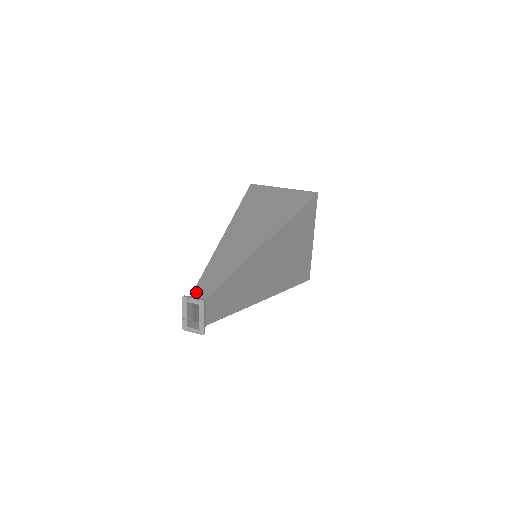
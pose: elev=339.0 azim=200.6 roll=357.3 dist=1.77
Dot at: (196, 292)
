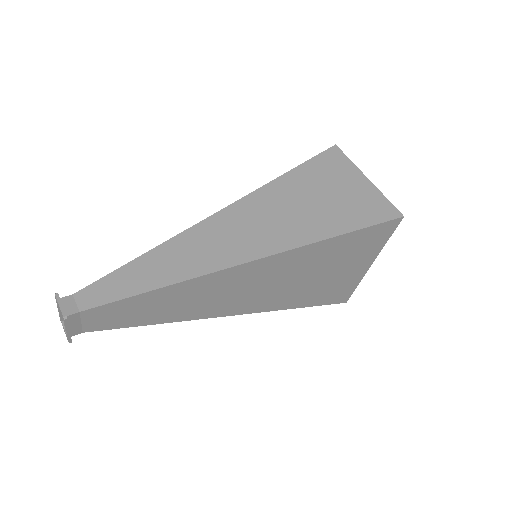
Dot at: (81, 293)
